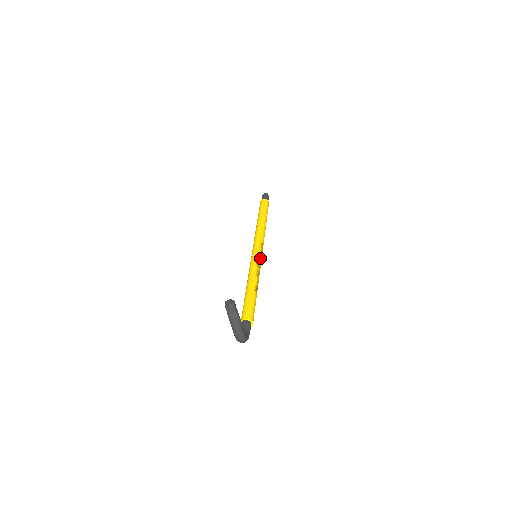
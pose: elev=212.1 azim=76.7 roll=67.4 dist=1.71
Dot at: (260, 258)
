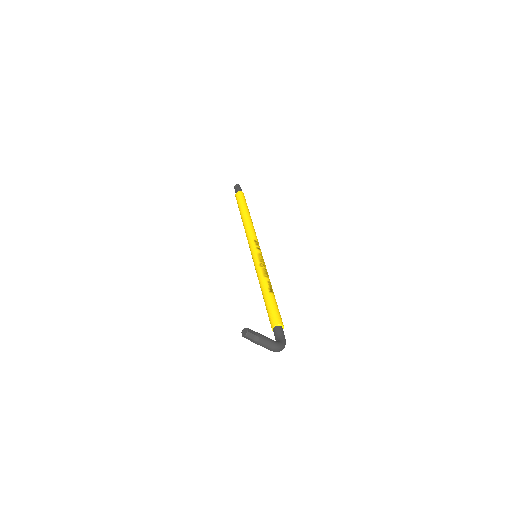
Dot at: (260, 256)
